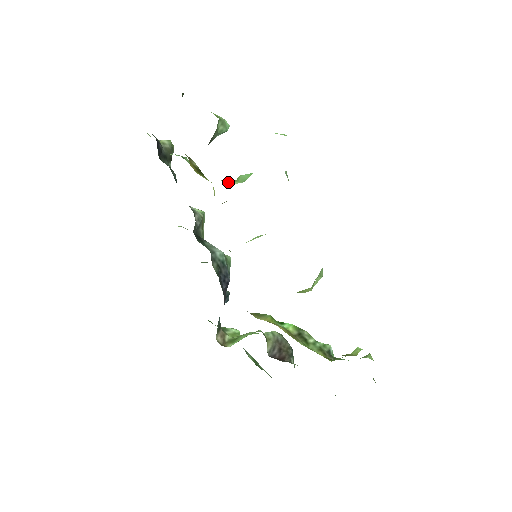
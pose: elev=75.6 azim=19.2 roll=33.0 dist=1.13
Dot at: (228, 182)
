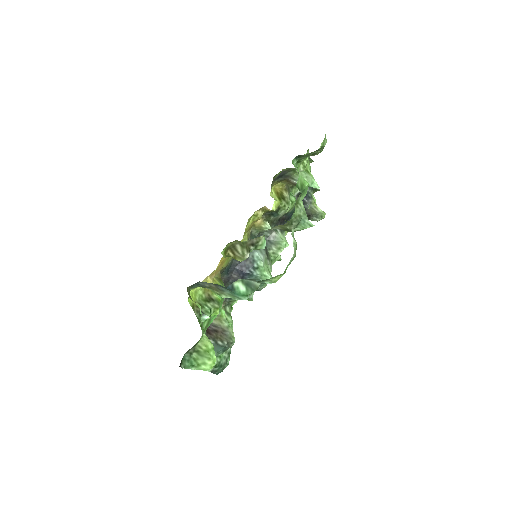
Dot at: (275, 199)
